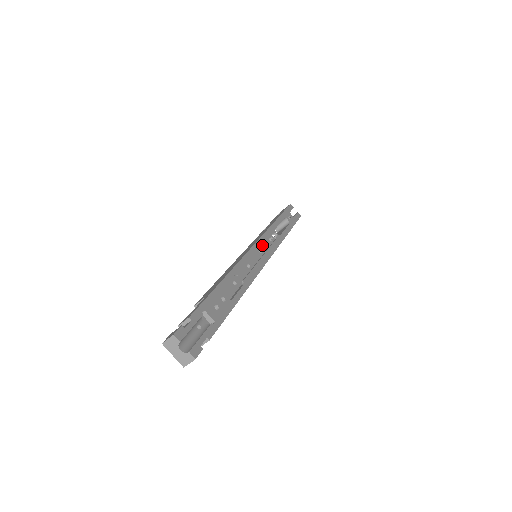
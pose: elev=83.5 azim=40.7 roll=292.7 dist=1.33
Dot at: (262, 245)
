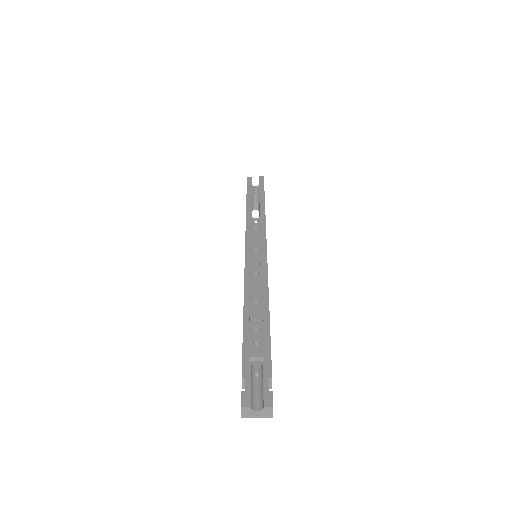
Dot at: (252, 244)
